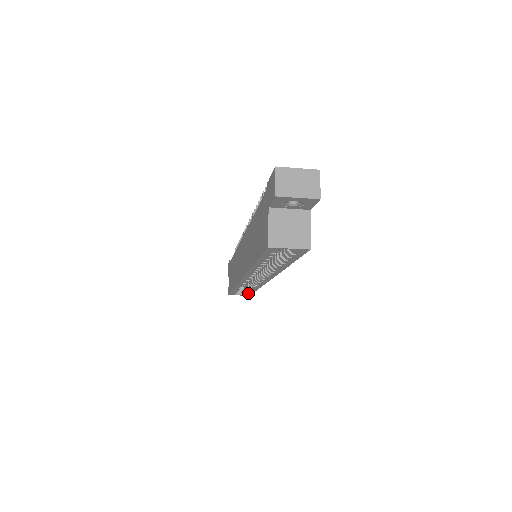
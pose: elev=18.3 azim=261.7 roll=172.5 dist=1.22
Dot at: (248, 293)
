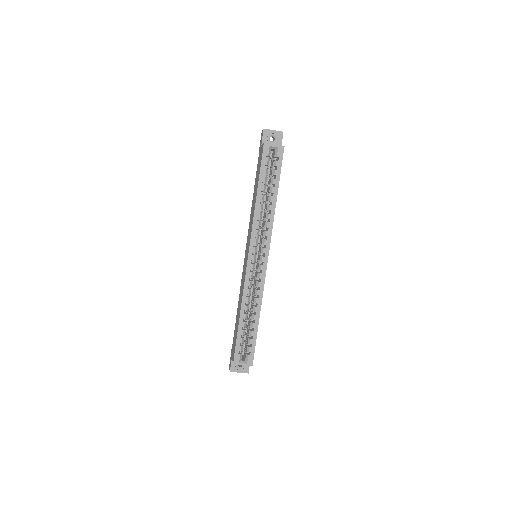
Dot at: (251, 346)
